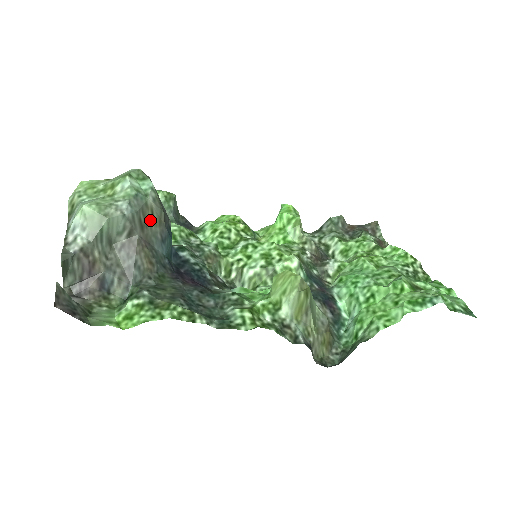
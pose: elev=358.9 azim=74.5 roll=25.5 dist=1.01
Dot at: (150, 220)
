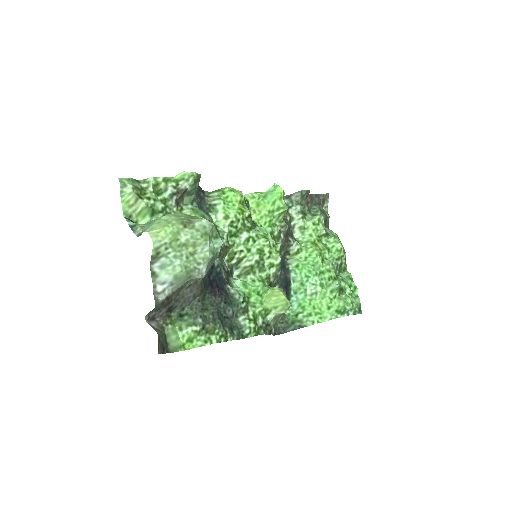
Dot at: occluded
